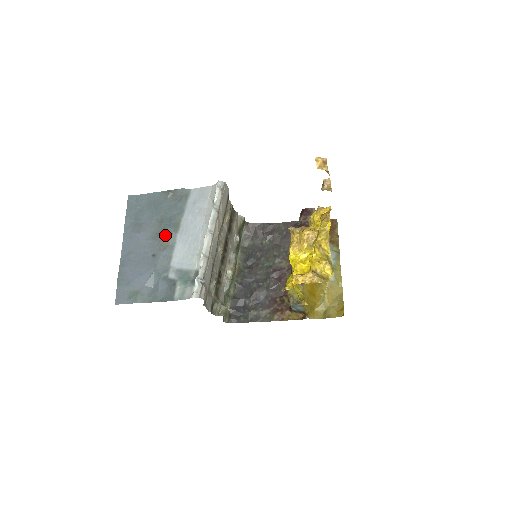
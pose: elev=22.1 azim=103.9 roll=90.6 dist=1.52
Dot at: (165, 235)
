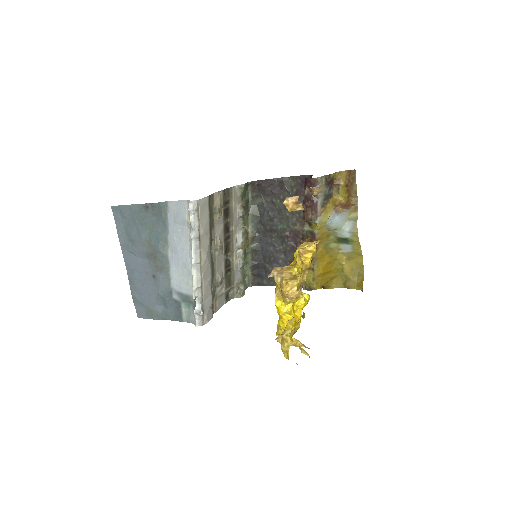
Dot at: (157, 257)
